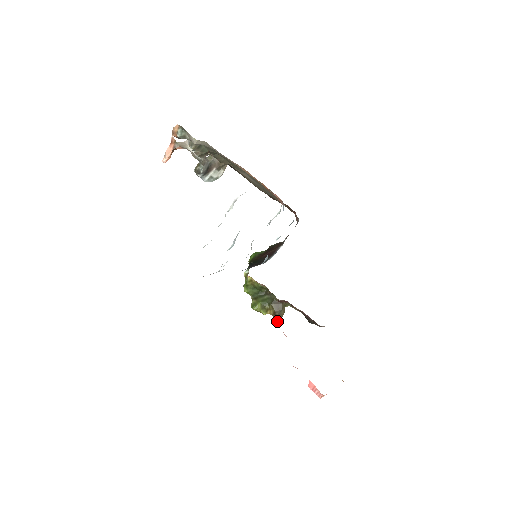
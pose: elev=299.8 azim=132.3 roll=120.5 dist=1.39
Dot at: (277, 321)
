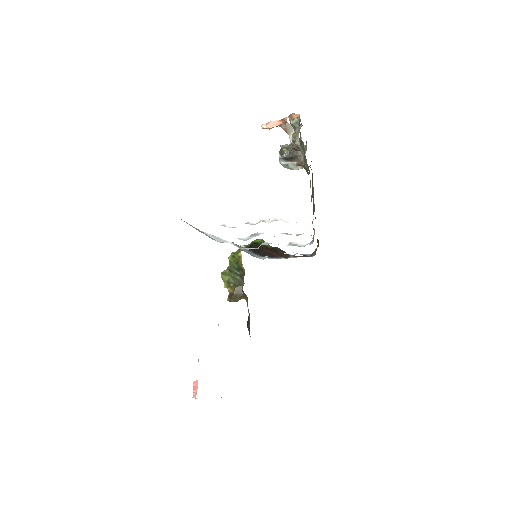
Dot at: (228, 300)
